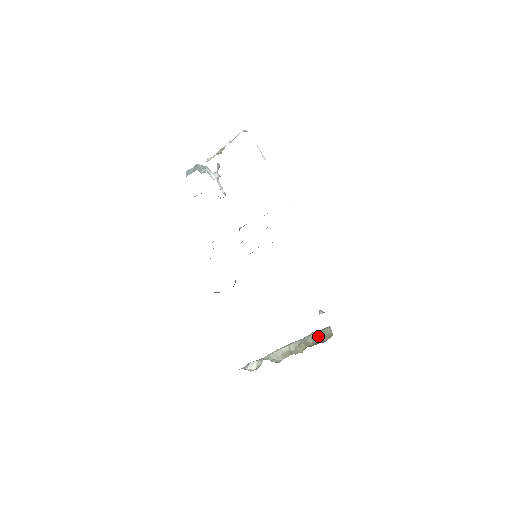
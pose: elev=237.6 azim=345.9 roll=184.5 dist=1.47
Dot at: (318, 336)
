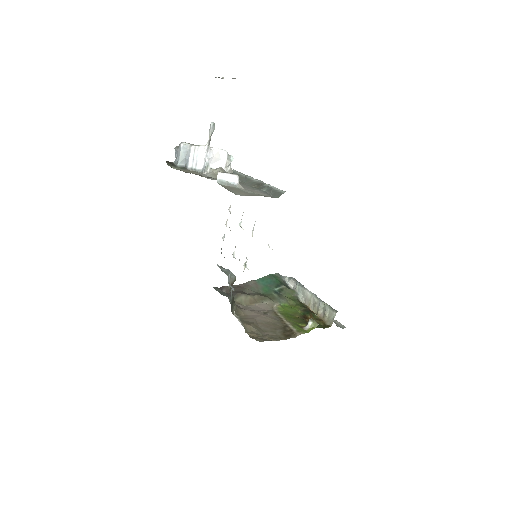
Dot at: (325, 314)
